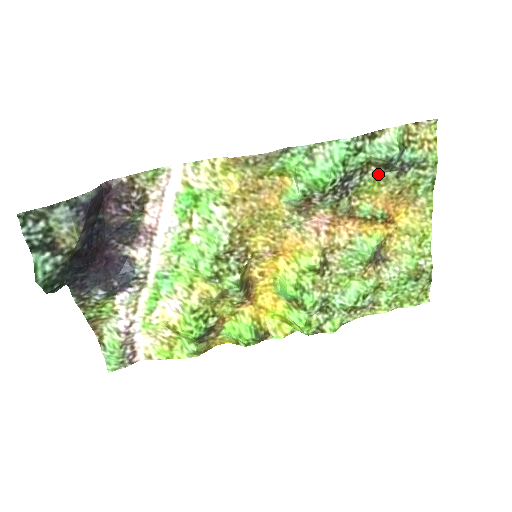
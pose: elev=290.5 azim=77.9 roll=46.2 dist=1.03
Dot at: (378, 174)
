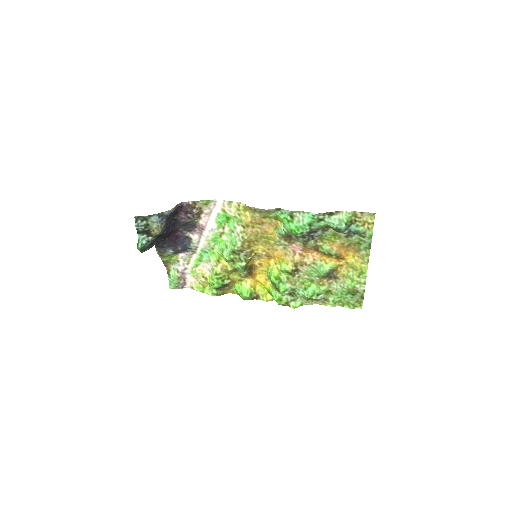
Dot at: (335, 233)
